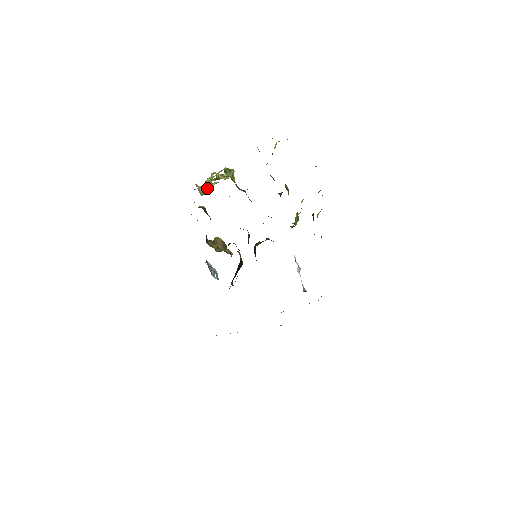
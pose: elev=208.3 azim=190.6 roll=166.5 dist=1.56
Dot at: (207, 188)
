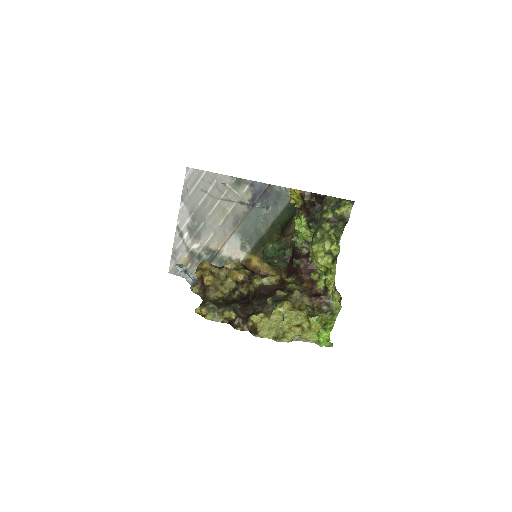
Dot at: (331, 346)
